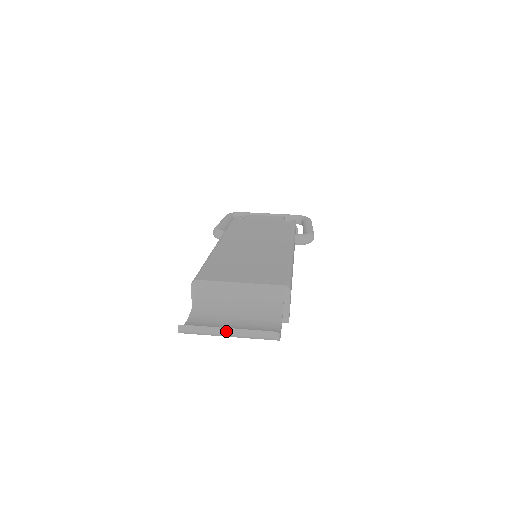
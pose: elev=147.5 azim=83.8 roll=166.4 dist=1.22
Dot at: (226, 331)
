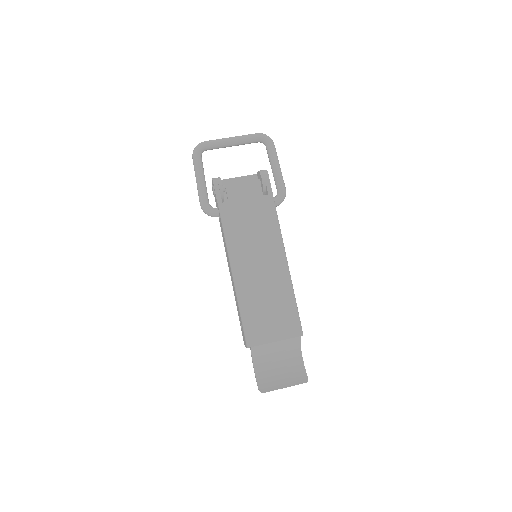
Dot at: occluded
